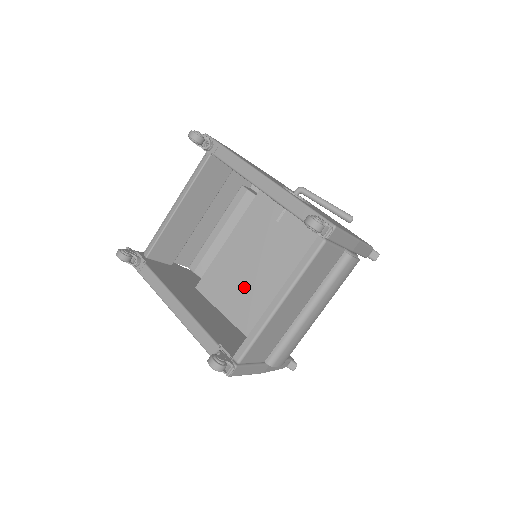
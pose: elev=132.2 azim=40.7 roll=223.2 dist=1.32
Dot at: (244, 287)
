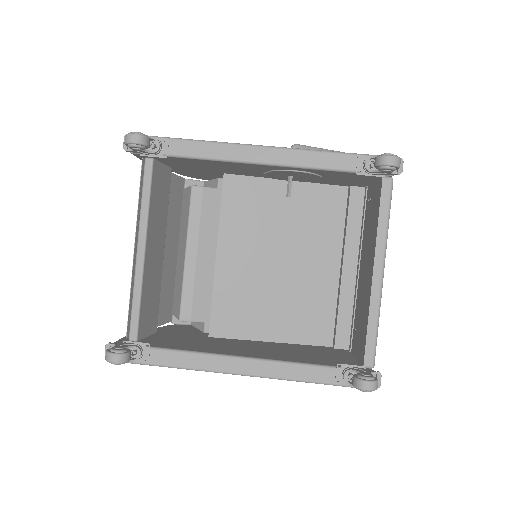
Dot at: (273, 296)
